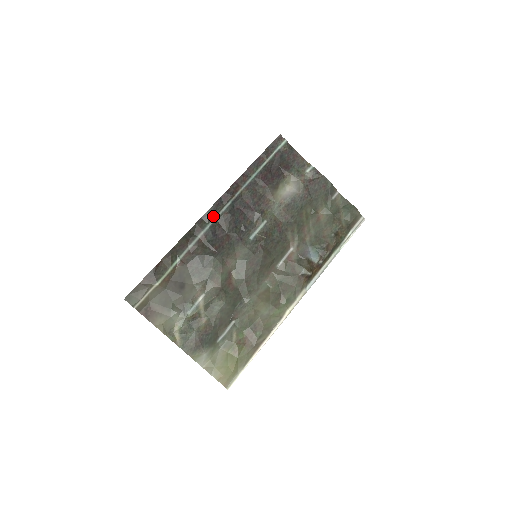
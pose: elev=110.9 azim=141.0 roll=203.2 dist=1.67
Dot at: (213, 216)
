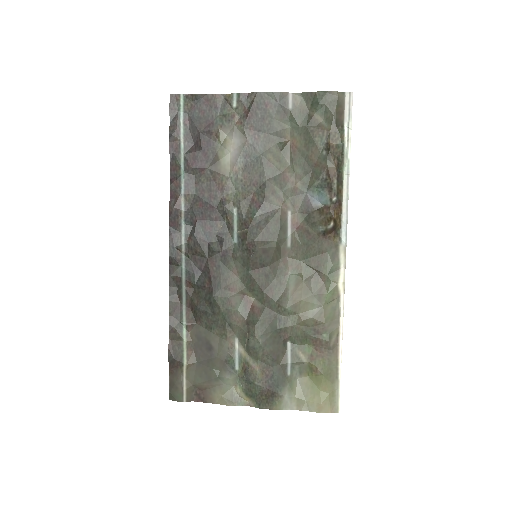
Dot at: (179, 254)
